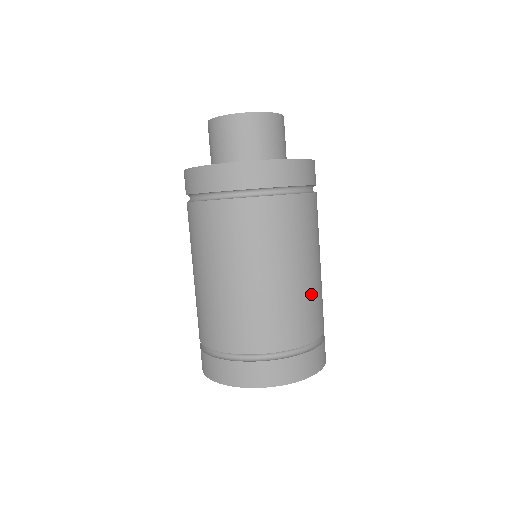
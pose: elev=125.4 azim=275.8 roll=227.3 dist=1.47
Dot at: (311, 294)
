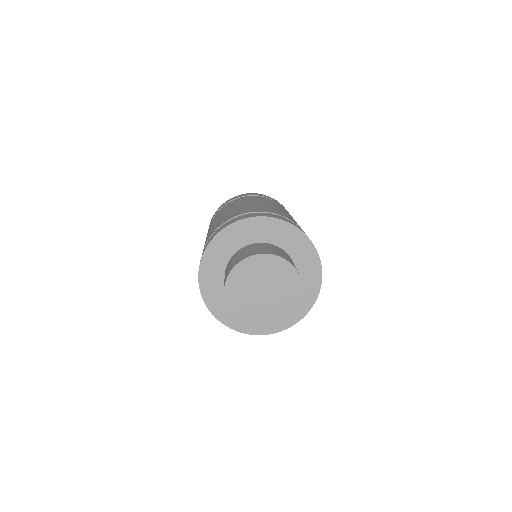
Dot at: occluded
